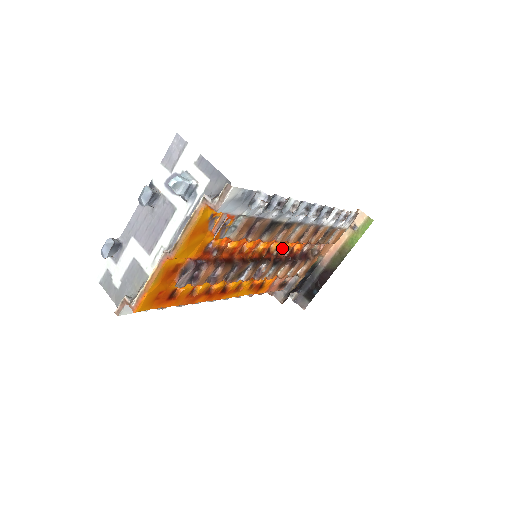
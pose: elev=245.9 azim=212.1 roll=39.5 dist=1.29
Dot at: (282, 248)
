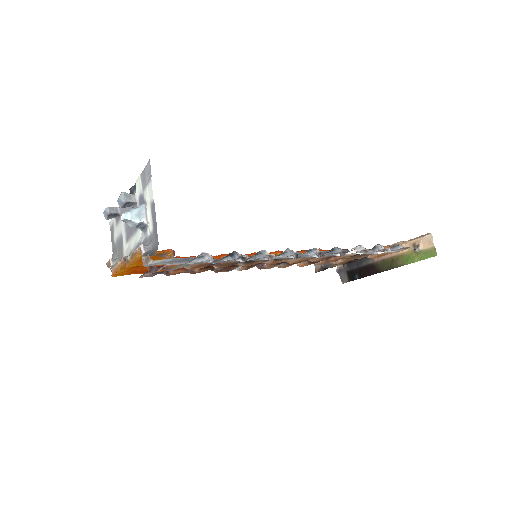
Dot at: occluded
